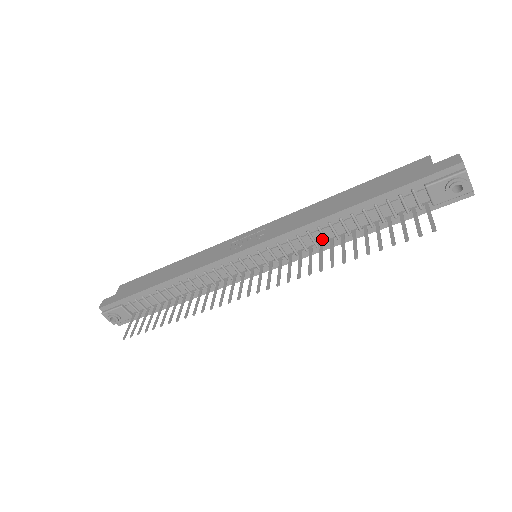
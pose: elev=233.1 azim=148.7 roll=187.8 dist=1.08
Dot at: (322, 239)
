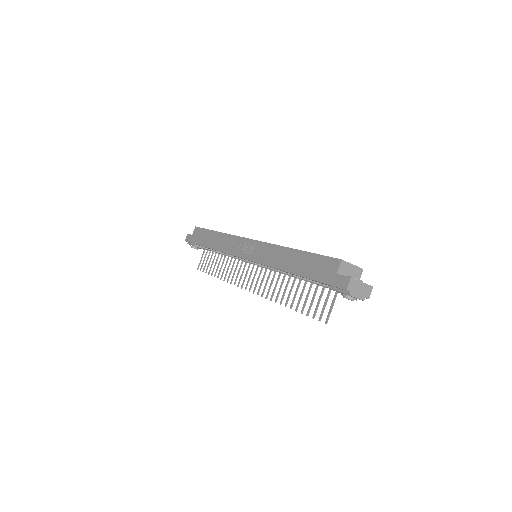
Dot at: occluded
